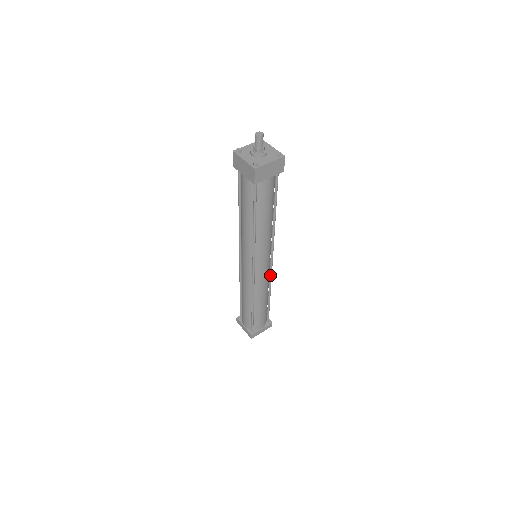
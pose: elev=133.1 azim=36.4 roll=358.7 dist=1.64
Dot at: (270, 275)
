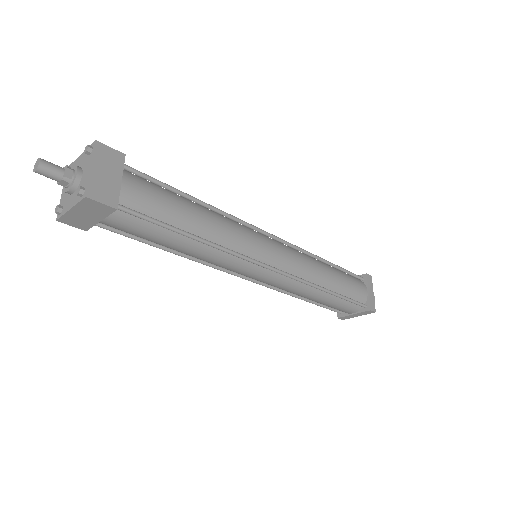
Dot at: (294, 279)
